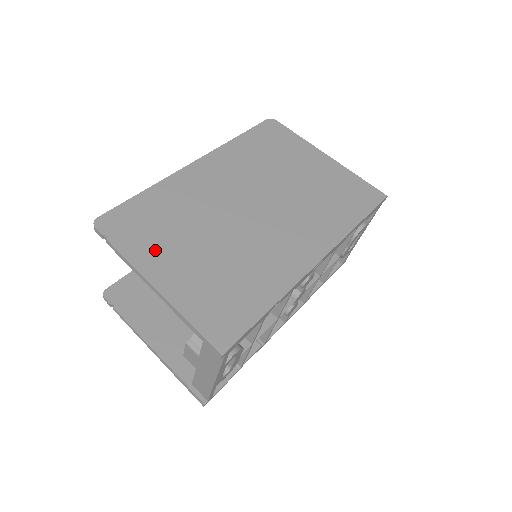
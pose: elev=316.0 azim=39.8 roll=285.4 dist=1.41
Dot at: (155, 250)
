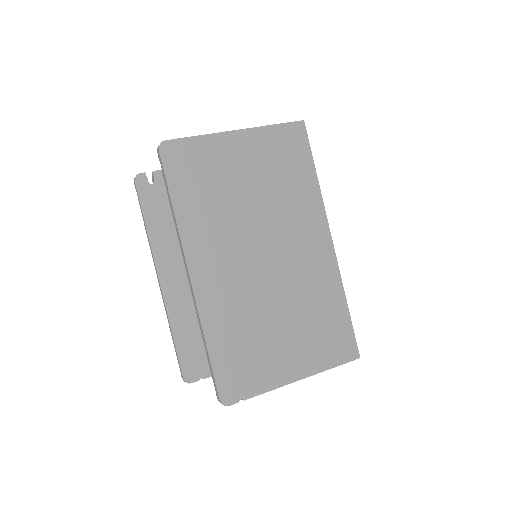
Dot at: (270, 365)
